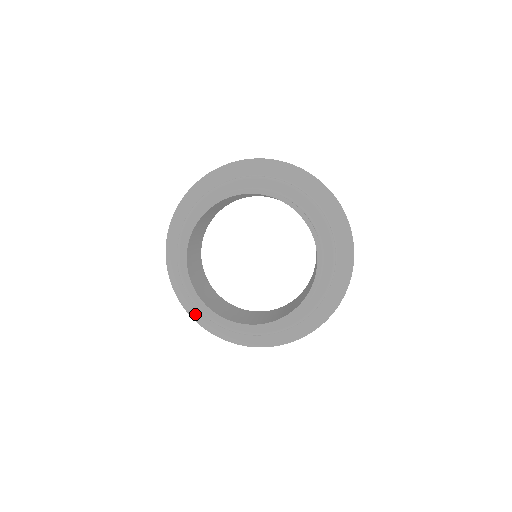
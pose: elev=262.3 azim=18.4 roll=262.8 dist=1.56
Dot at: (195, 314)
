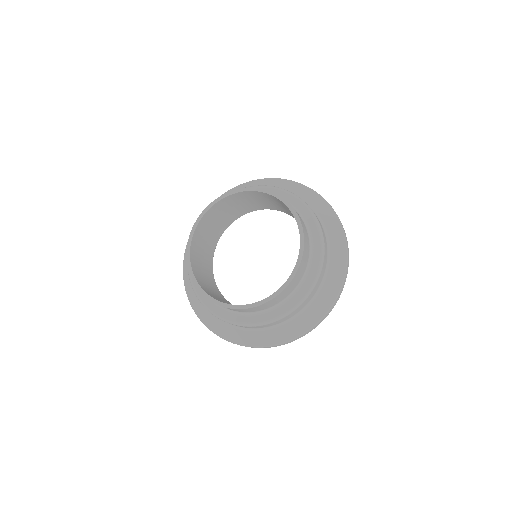
Dot at: (242, 340)
